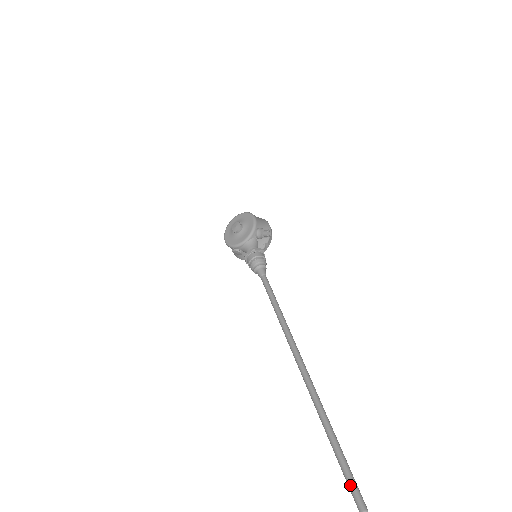
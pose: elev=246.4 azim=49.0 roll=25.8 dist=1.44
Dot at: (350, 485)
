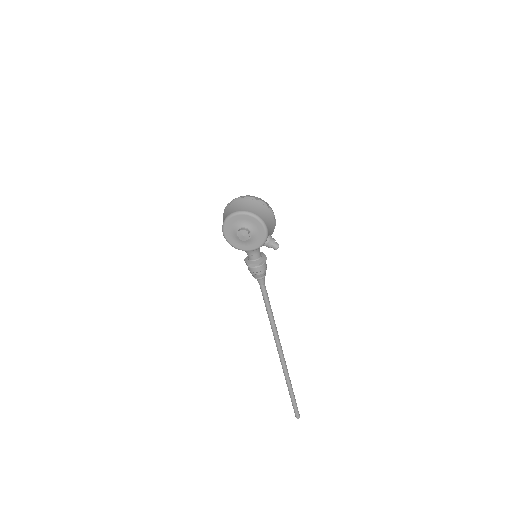
Dot at: (295, 410)
